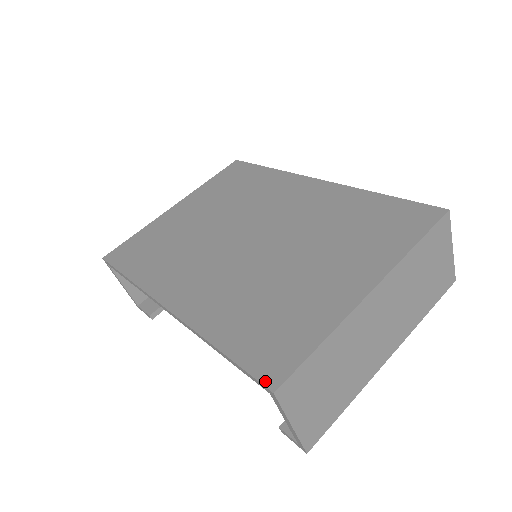
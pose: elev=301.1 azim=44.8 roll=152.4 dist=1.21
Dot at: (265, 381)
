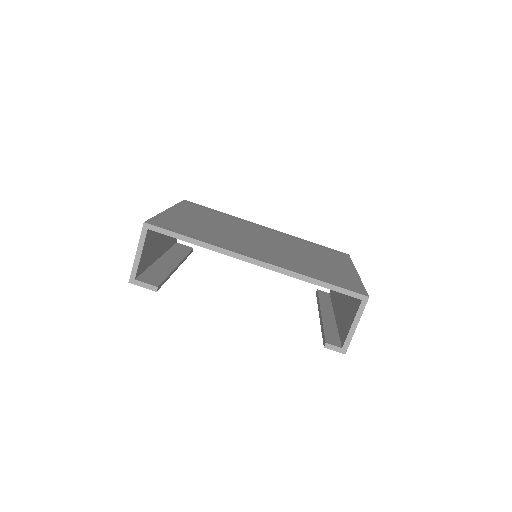
Dot at: (360, 293)
